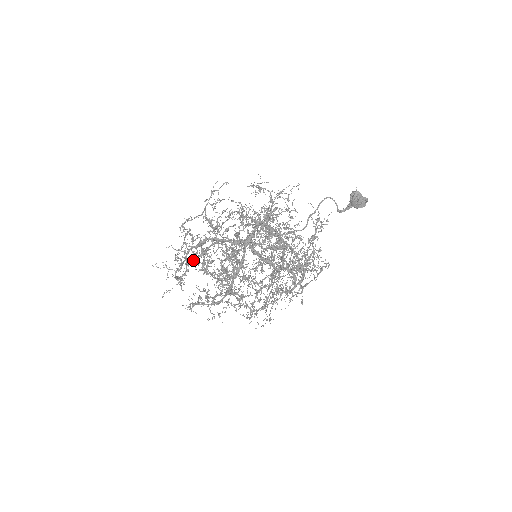
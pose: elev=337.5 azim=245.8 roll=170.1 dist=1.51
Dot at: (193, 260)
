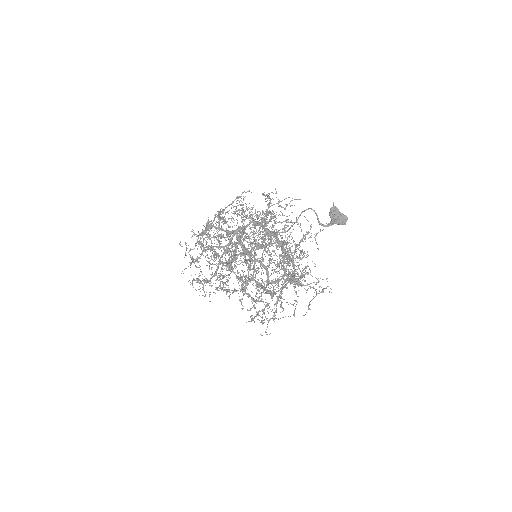
Dot at: (206, 246)
